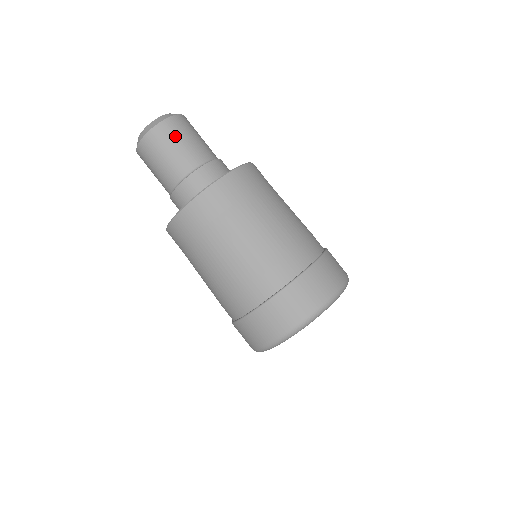
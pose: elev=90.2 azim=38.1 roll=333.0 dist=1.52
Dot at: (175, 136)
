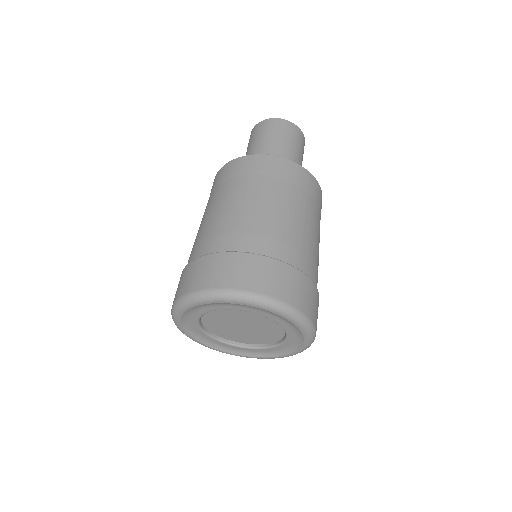
Dot at: (301, 144)
